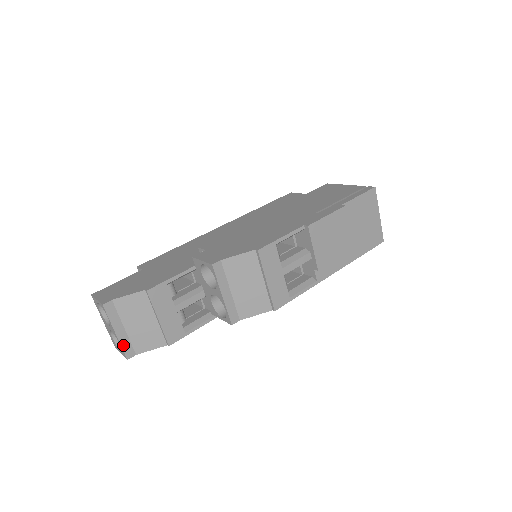
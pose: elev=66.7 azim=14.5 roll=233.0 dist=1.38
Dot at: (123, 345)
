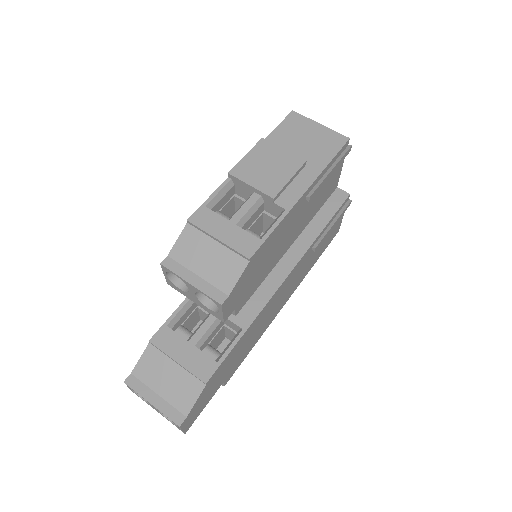
Dot at: (166, 413)
